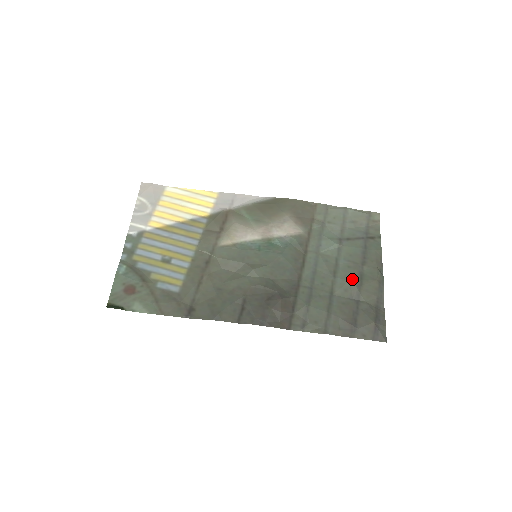
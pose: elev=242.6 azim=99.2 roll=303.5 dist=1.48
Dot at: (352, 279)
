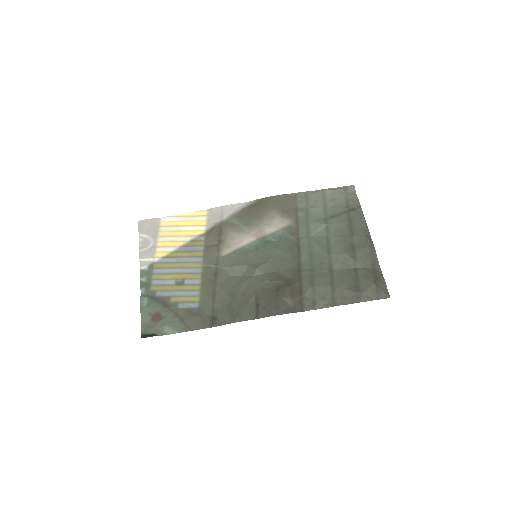
Dot at: (345, 251)
